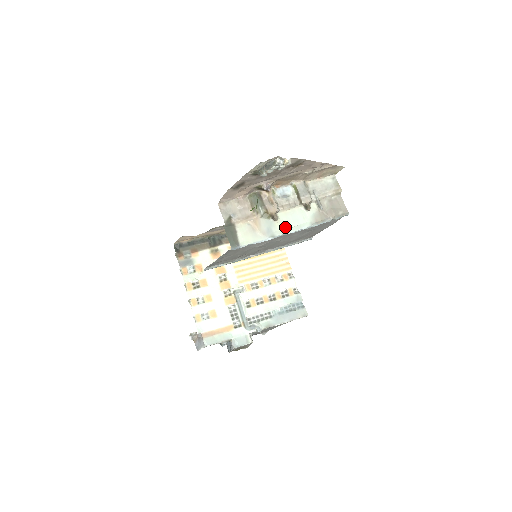
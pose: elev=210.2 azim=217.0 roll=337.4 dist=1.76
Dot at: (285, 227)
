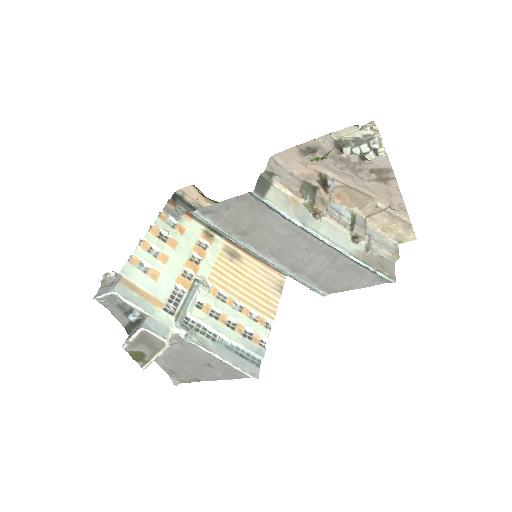
Dot at: (321, 232)
